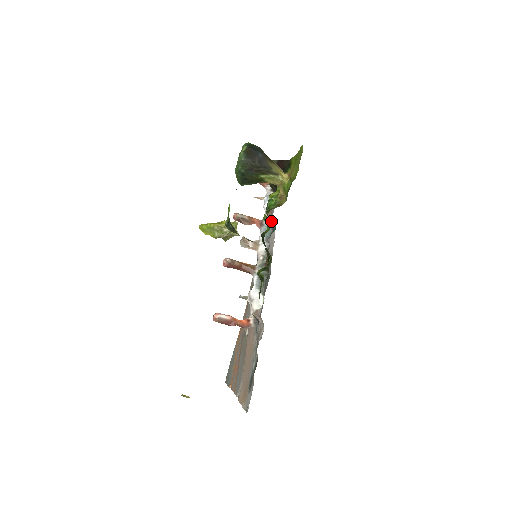
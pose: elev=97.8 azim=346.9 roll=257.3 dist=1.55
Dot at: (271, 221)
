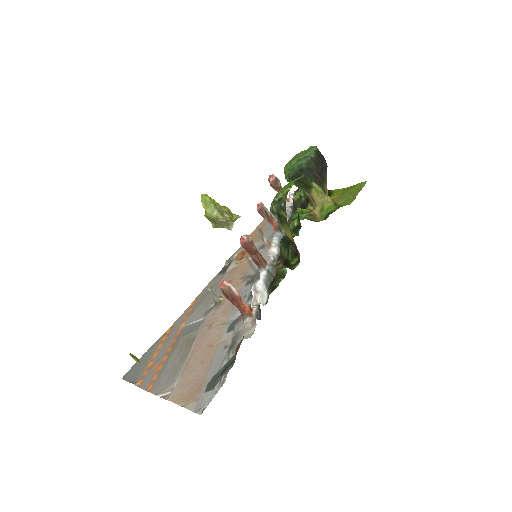
Dot at: occluded
